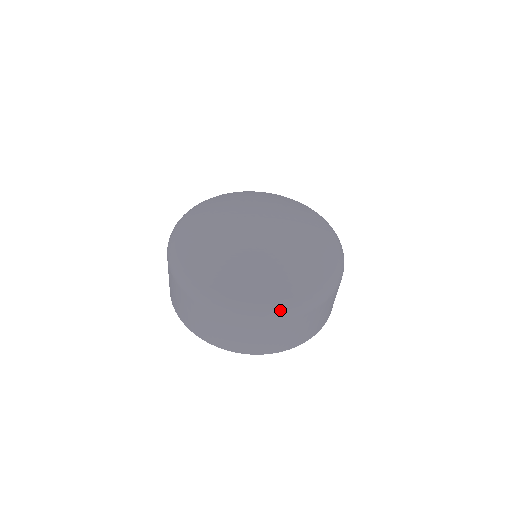
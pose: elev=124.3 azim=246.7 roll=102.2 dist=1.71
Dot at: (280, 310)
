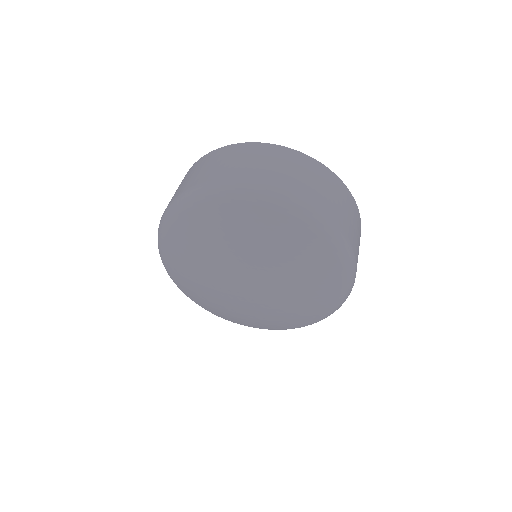
Dot at: occluded
